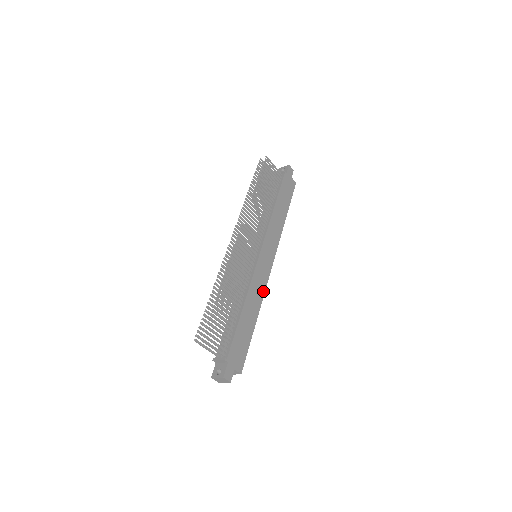
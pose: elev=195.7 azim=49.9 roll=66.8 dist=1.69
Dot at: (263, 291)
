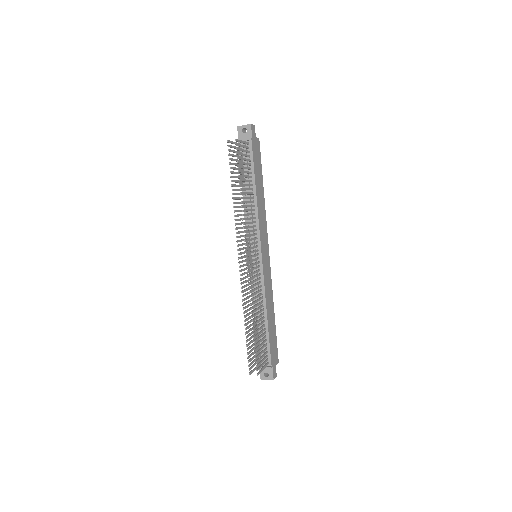
Dot at: (271, 285)
